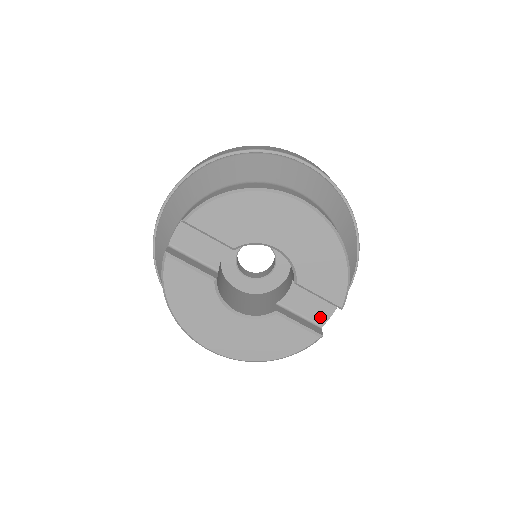
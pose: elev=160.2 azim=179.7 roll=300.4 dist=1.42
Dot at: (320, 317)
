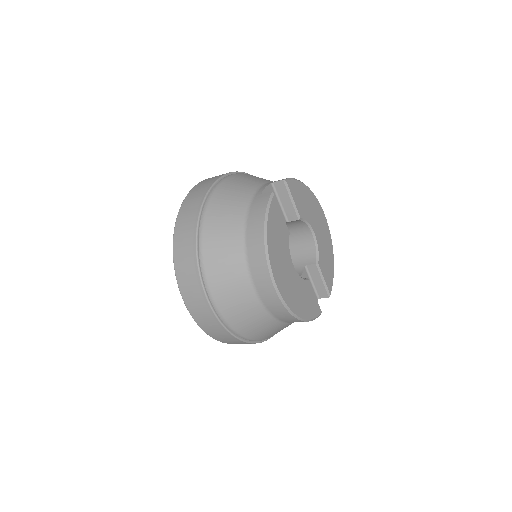
Dot at: occluded
